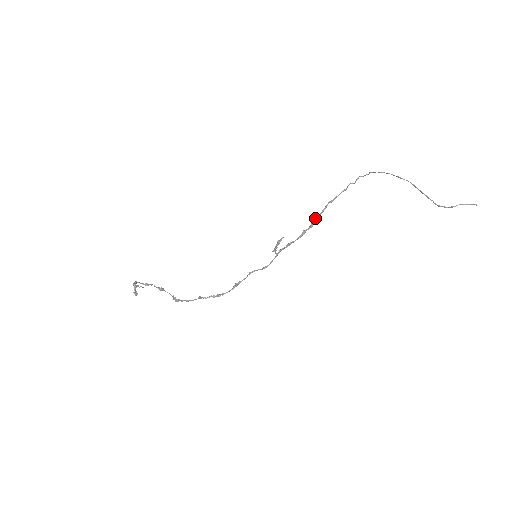
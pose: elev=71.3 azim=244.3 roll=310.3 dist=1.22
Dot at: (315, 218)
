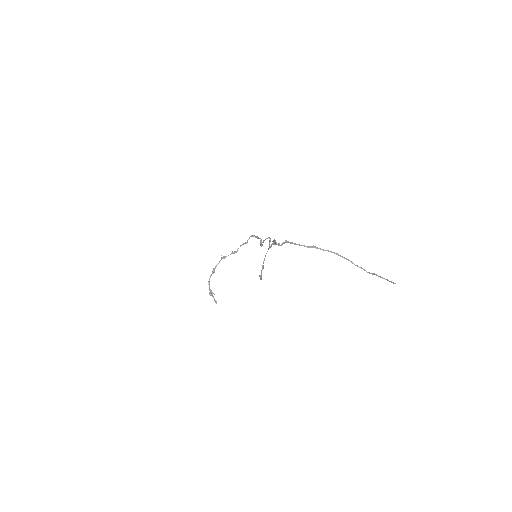
Dot at: occluded
